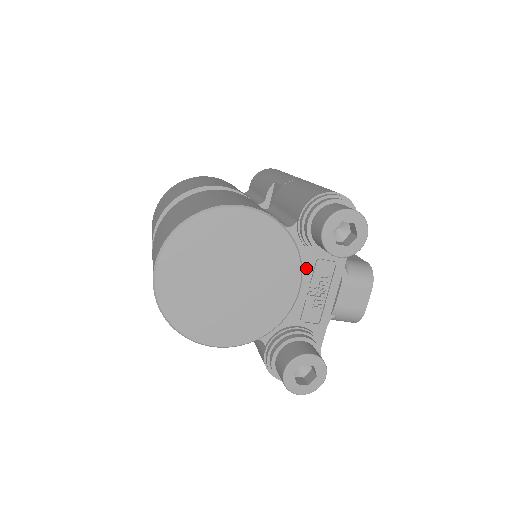
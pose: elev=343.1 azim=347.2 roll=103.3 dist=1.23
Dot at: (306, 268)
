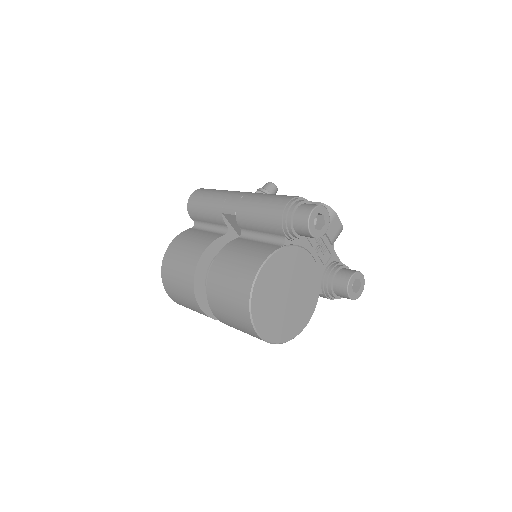
Dot at: (306, 246)
